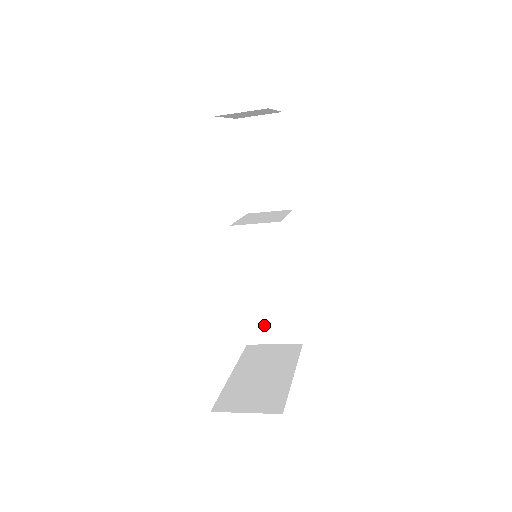
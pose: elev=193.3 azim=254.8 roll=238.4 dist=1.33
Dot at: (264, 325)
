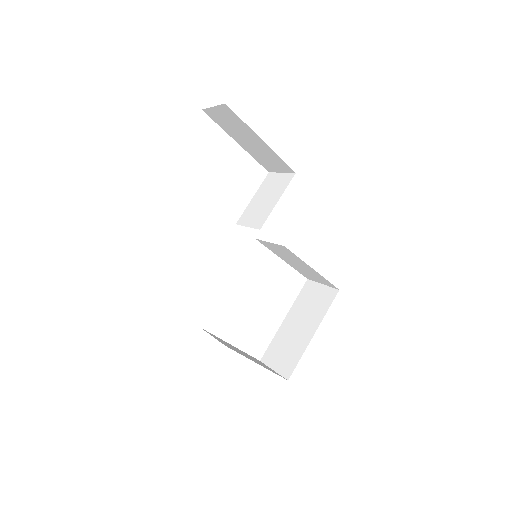
Dot at: (307, 274)
